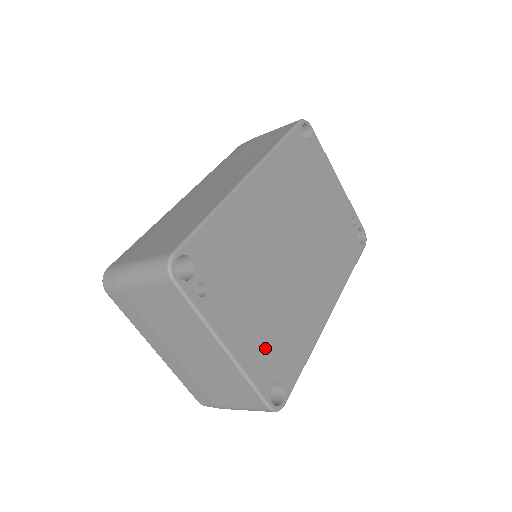
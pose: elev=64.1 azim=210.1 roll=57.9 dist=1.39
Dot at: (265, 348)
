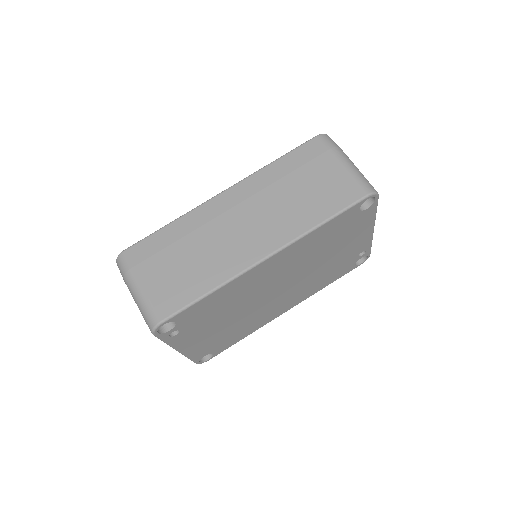
Dot at: (210, 343)
